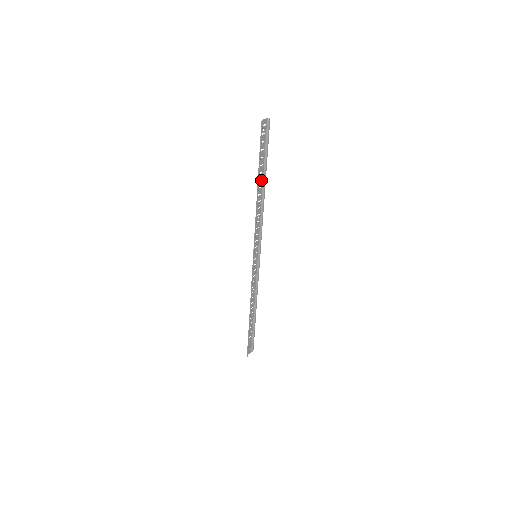
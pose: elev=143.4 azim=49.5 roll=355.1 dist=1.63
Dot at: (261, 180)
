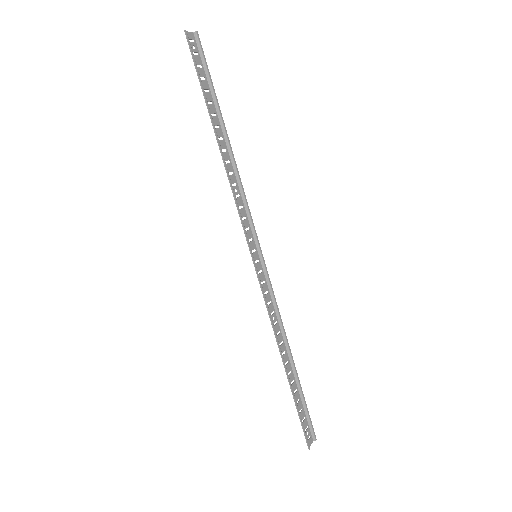
Dot at: (218, 128)
